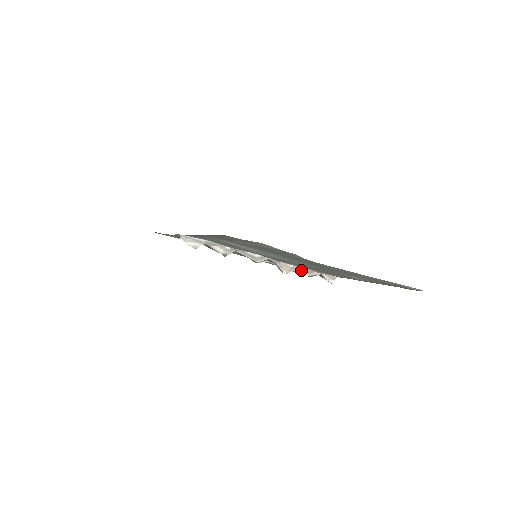
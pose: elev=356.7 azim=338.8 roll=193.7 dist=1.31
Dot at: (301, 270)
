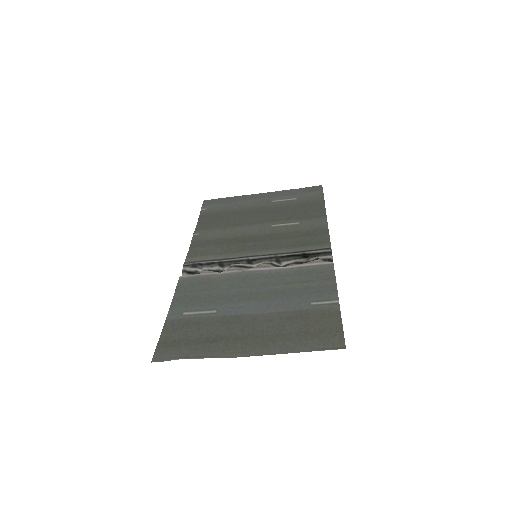
Dot at: (295, 265)
